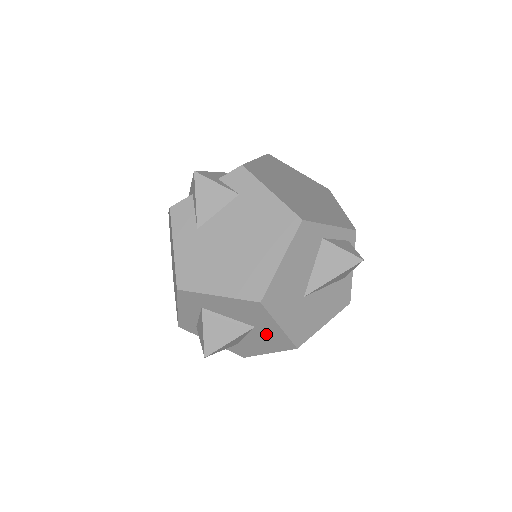
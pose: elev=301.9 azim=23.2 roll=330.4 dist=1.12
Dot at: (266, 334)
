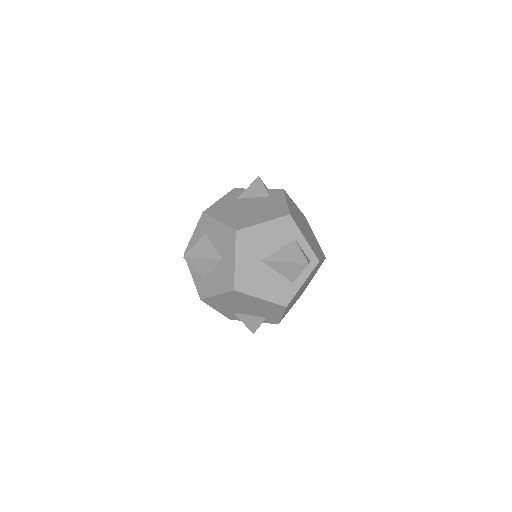
Dot at: (225, 269)
